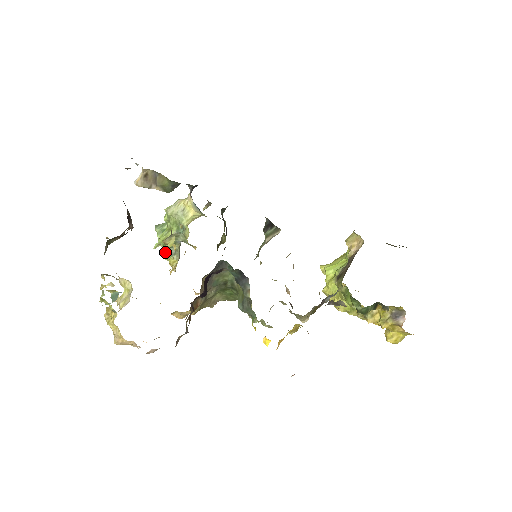
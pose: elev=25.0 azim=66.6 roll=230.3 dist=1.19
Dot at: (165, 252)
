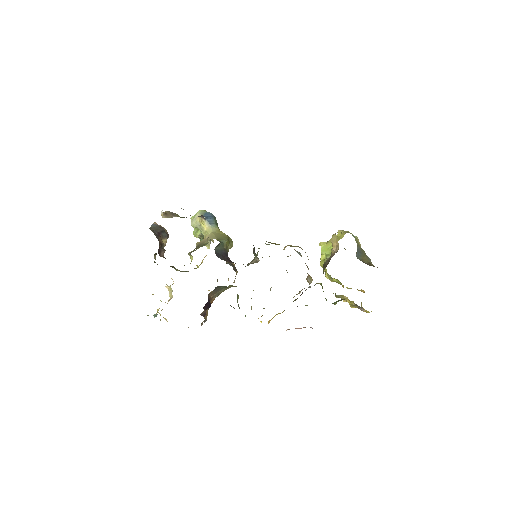
Dot at: (200, 240)
